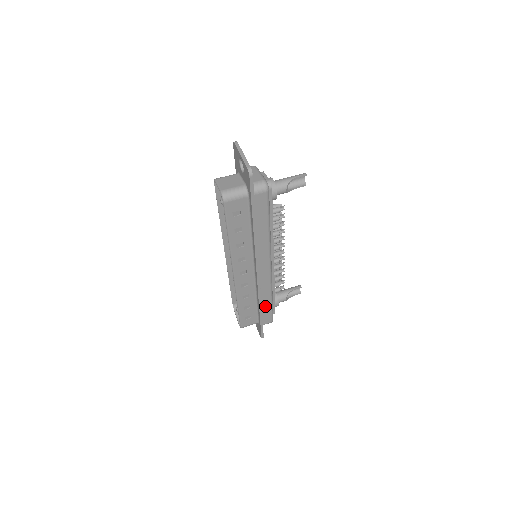
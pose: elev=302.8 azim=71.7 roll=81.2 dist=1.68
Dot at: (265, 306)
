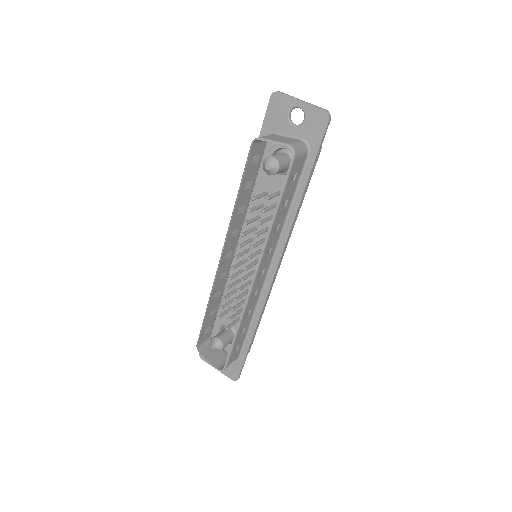
Dot at: occluded
